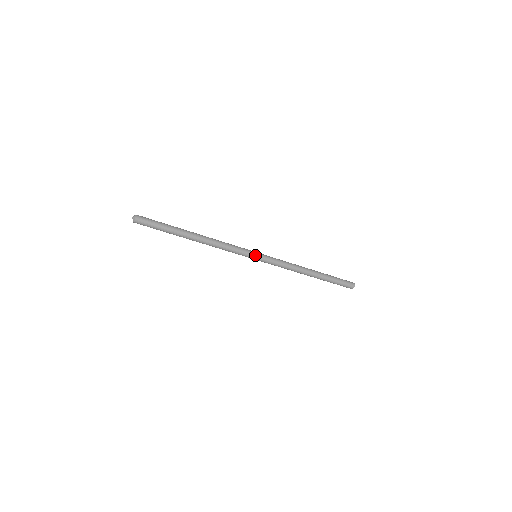
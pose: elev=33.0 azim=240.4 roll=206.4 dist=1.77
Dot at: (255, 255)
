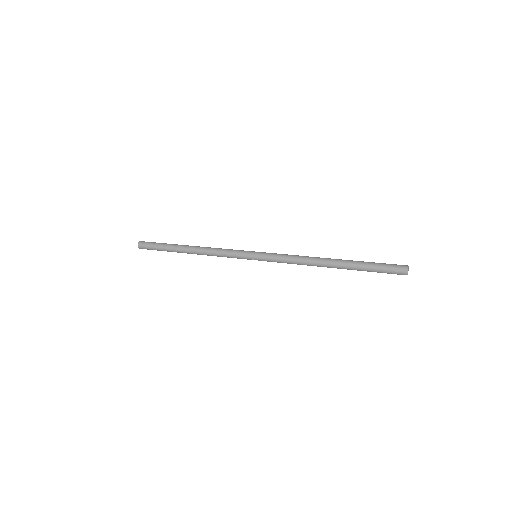
Dot at: (252, 259)
